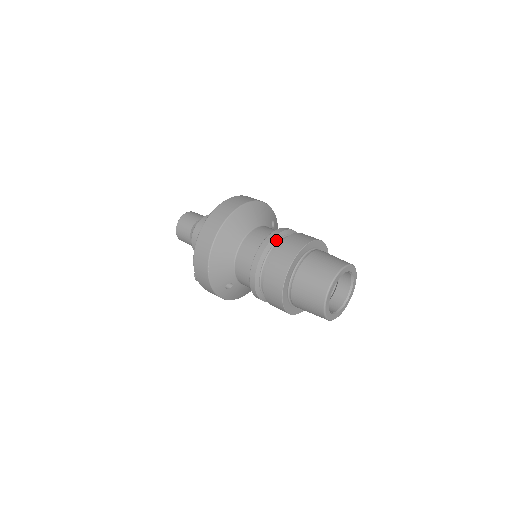
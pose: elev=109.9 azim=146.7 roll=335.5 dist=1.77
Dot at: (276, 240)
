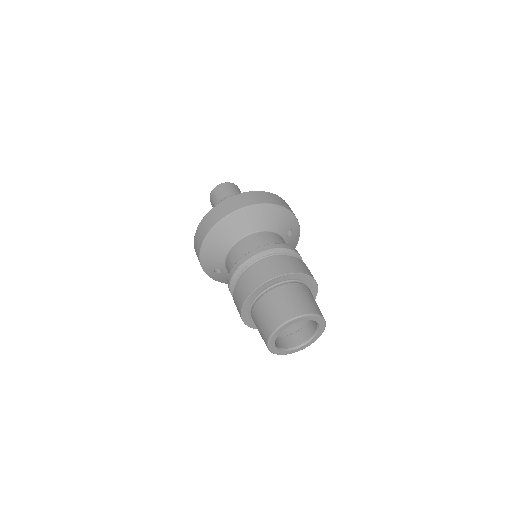
Dot at: (267, 254)
